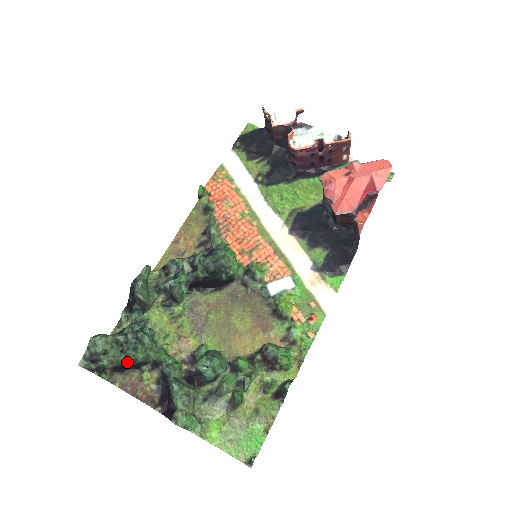
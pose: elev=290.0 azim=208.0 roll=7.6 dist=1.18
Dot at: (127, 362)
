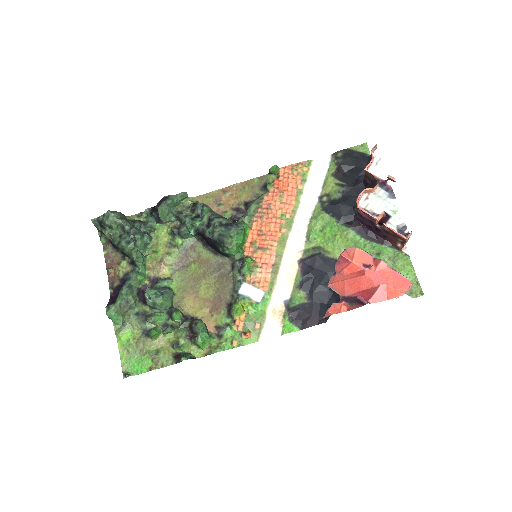
Dot at: (117, 246)
